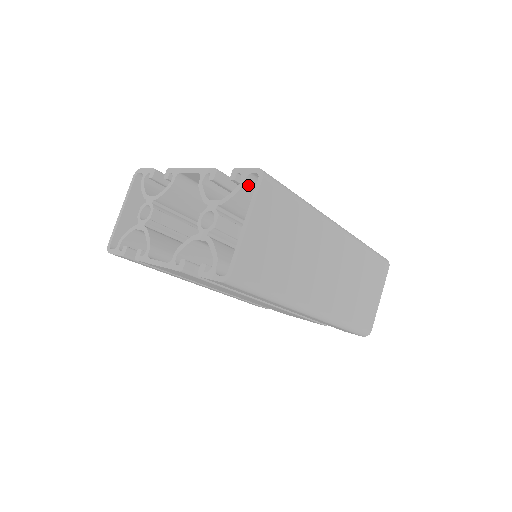
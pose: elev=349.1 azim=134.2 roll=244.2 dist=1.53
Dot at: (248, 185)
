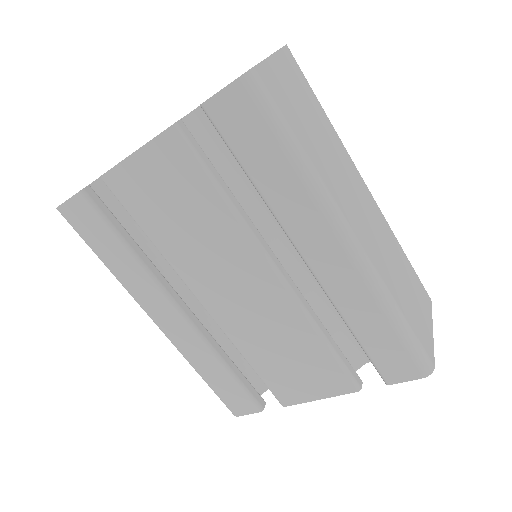
Dot at: occluded
